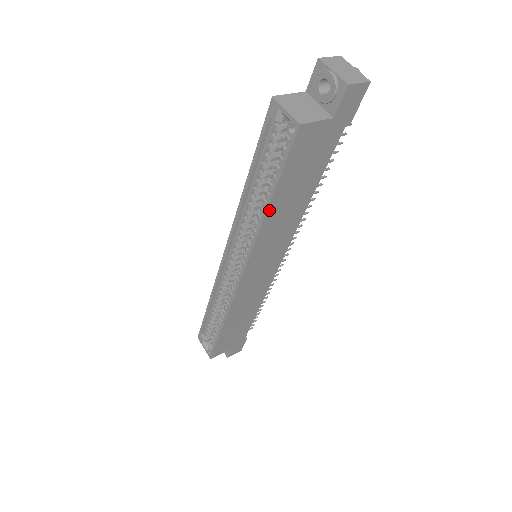
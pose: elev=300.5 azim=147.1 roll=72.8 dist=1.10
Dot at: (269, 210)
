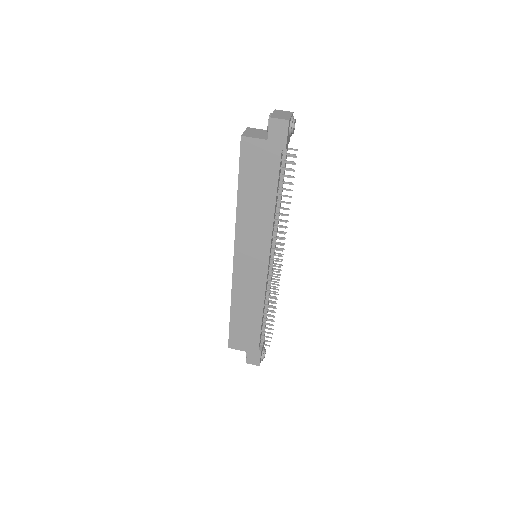
Dot at: (239, 200)
